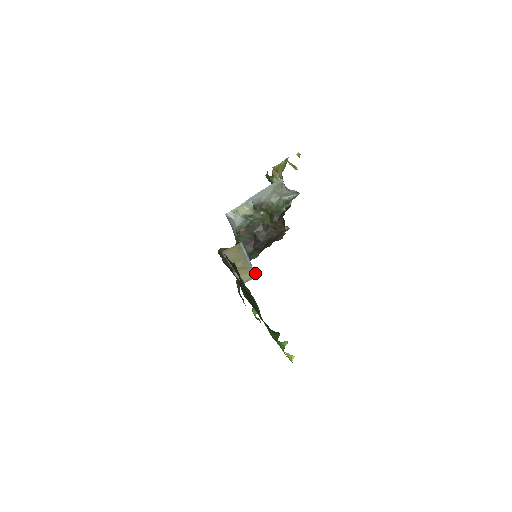
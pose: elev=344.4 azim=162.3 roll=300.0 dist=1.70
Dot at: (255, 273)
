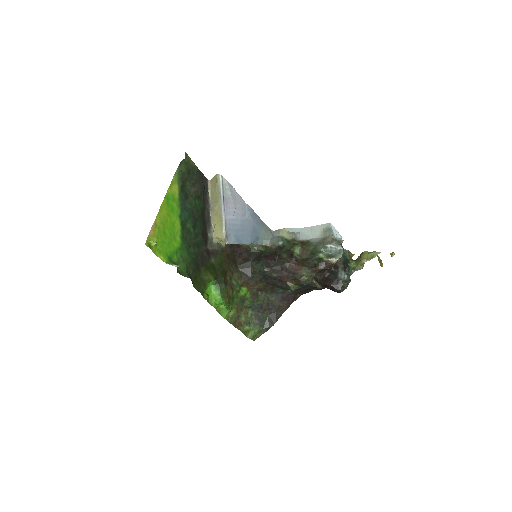
Dot at: (226, 232)
